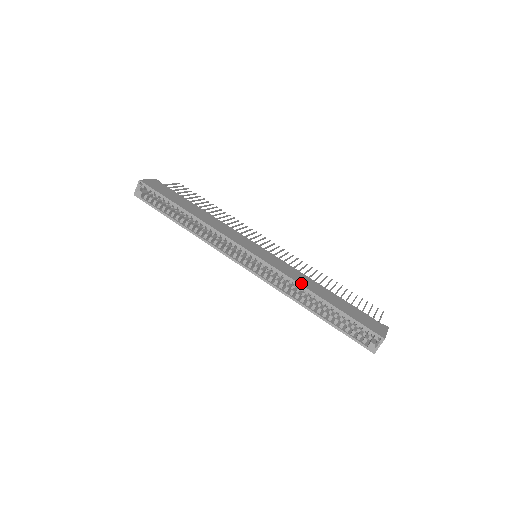
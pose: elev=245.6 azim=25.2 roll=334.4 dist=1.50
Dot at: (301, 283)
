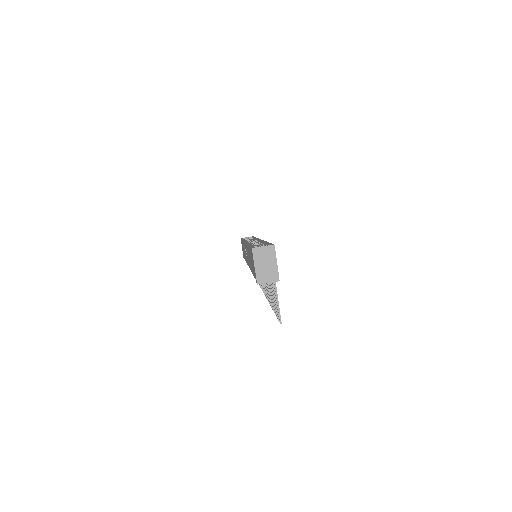
Dot at: occluded
